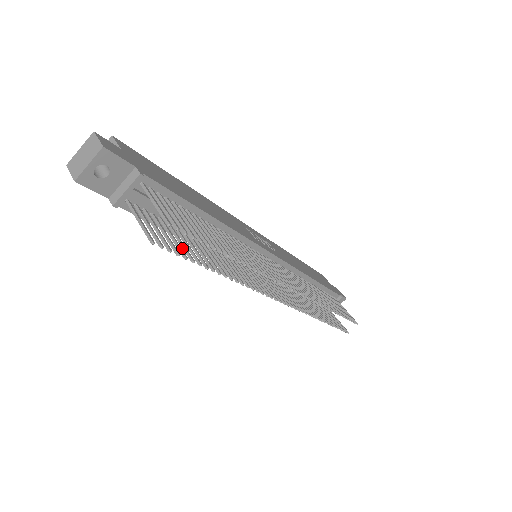
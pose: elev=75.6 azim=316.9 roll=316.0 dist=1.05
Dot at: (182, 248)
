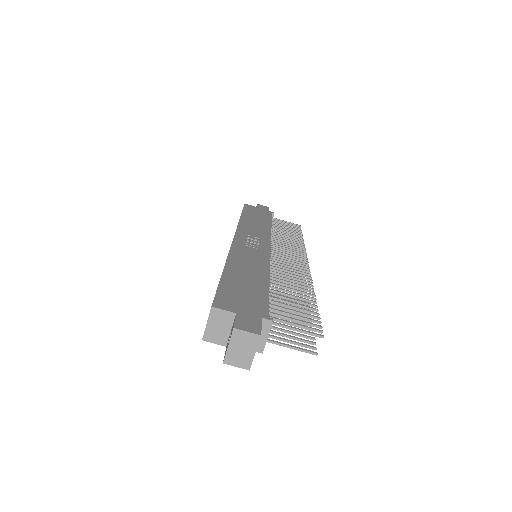
Dot at: occluded
